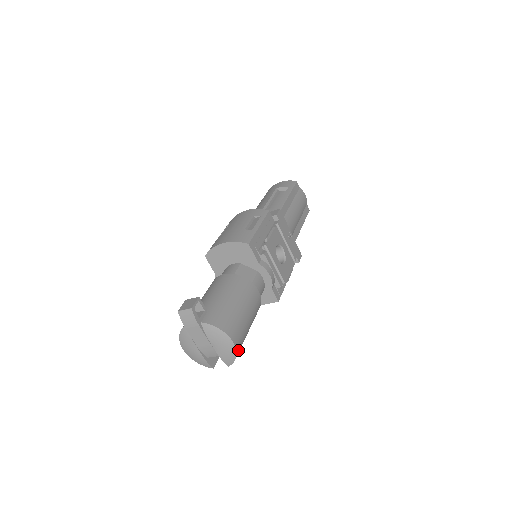
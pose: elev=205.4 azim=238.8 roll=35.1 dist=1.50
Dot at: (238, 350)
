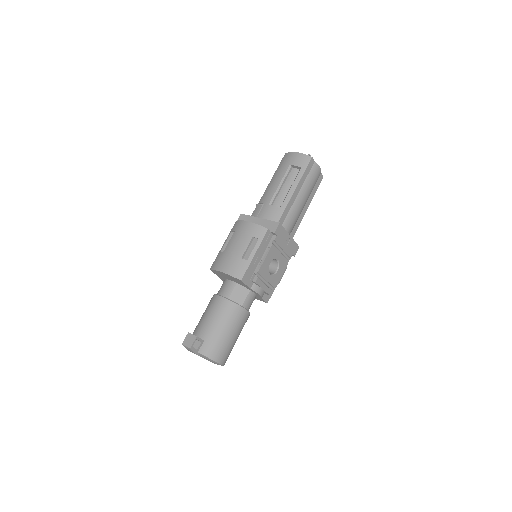
Dot at: (225, 362)
